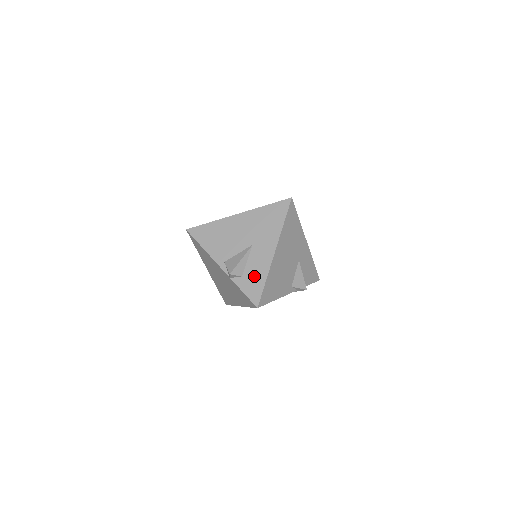
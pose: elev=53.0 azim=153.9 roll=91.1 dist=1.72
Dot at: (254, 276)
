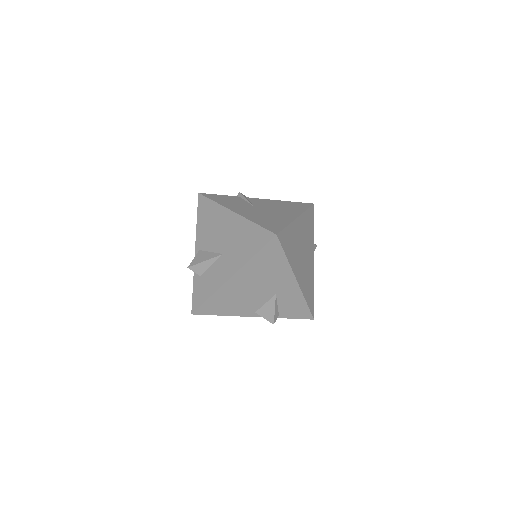
Dot at: (206, 284)
